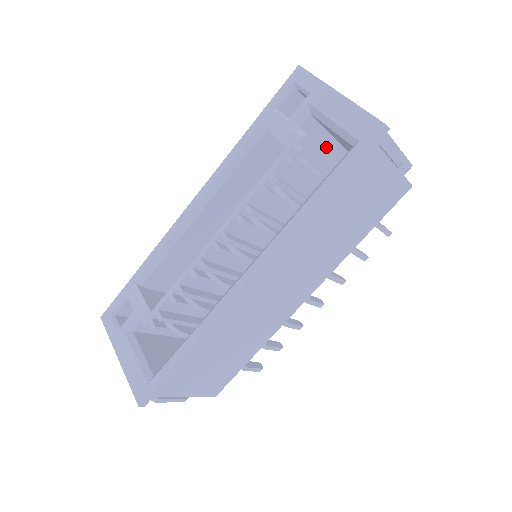
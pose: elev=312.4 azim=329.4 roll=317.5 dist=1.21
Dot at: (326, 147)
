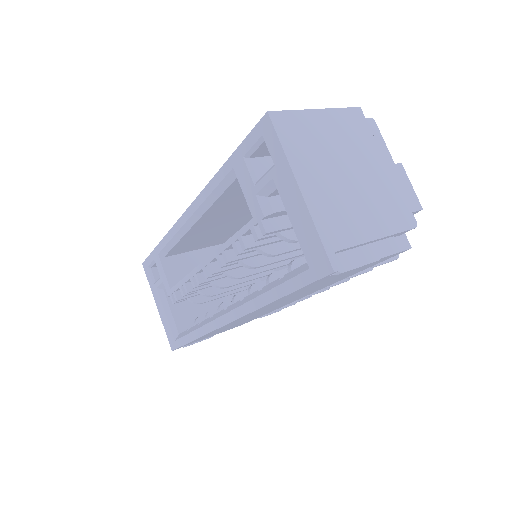
Dot at: occluded
